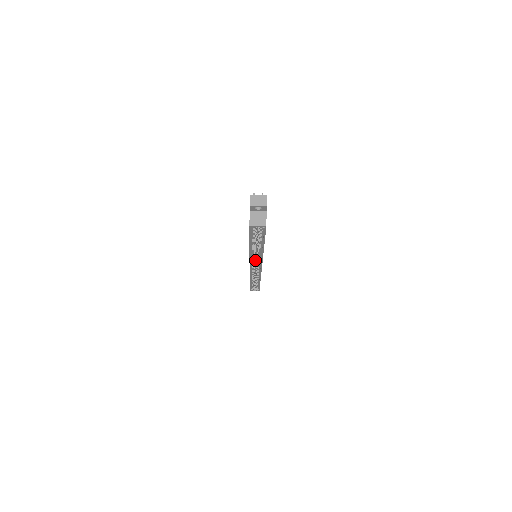
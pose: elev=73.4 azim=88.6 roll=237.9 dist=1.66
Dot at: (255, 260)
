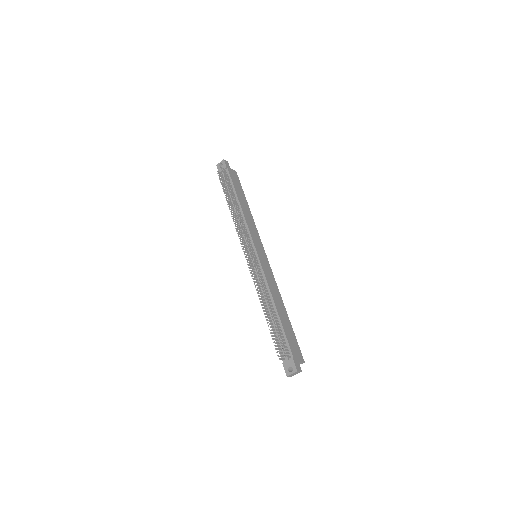
Dot at: occluded
